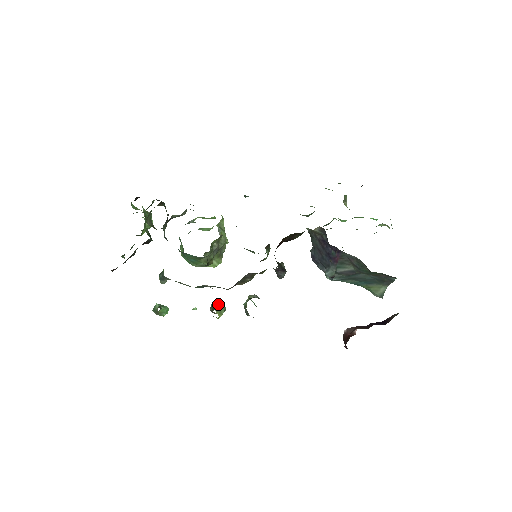
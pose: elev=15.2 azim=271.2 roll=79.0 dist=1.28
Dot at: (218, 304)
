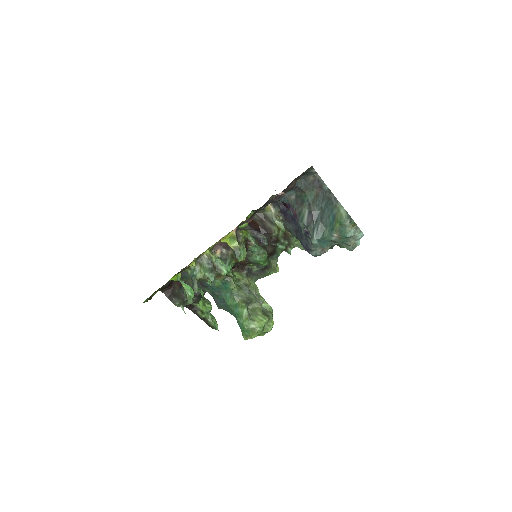
Dot at: occluded
